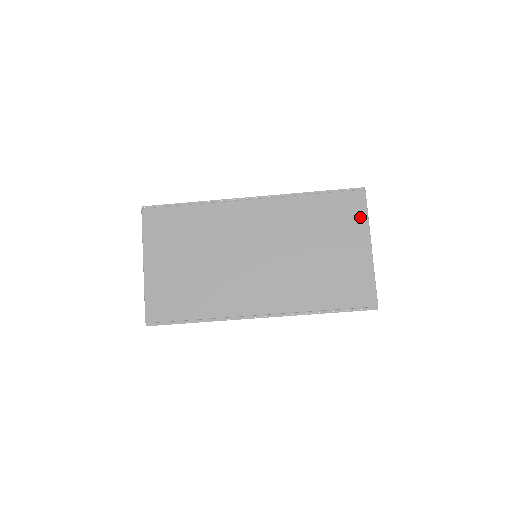
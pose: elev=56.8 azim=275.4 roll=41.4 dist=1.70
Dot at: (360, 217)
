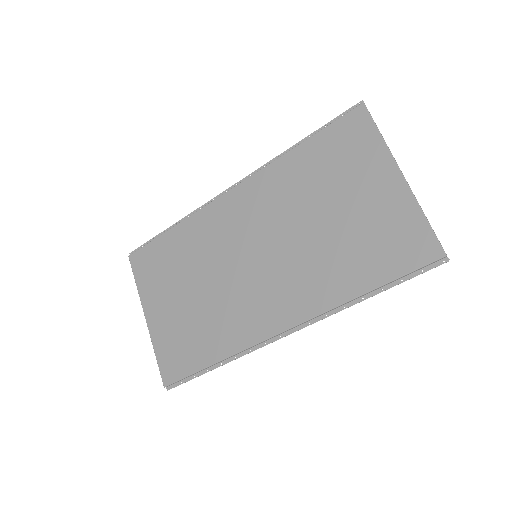
Dot at: (370, 142)
